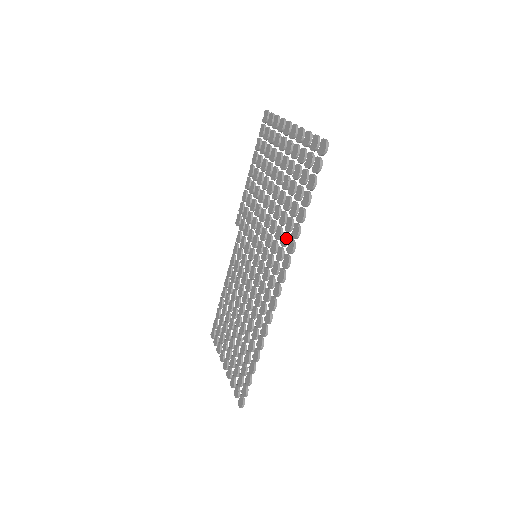
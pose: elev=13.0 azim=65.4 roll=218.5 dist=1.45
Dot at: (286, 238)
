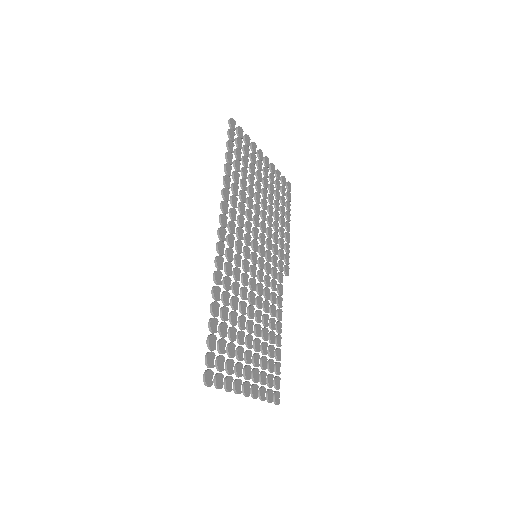
Dot at: (231, 197)
